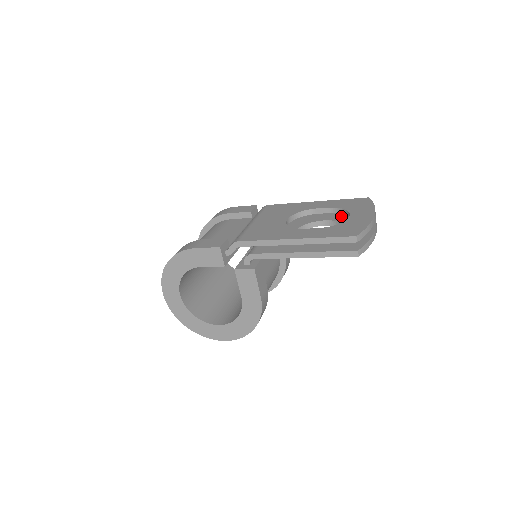
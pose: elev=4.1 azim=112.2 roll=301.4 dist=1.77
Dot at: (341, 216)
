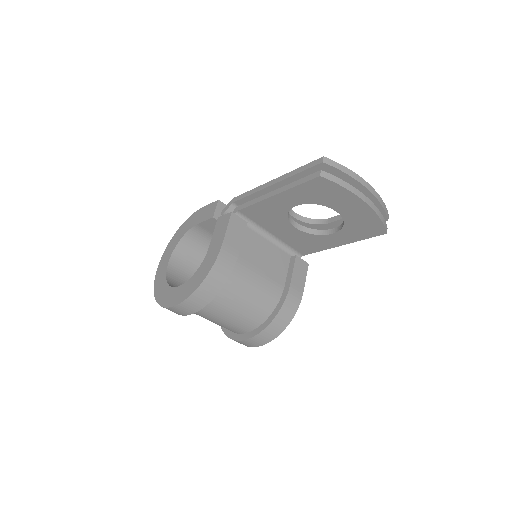
Dot at: occluded
